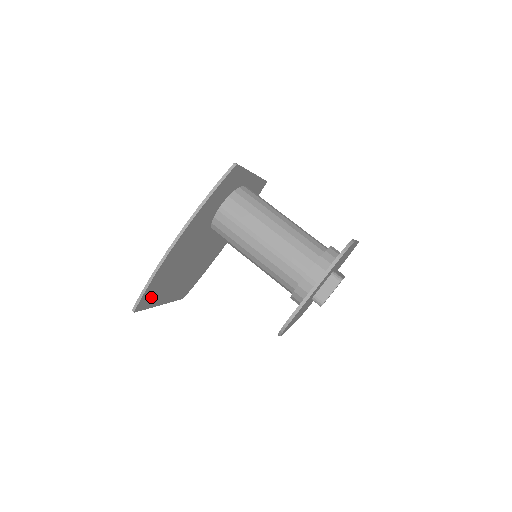
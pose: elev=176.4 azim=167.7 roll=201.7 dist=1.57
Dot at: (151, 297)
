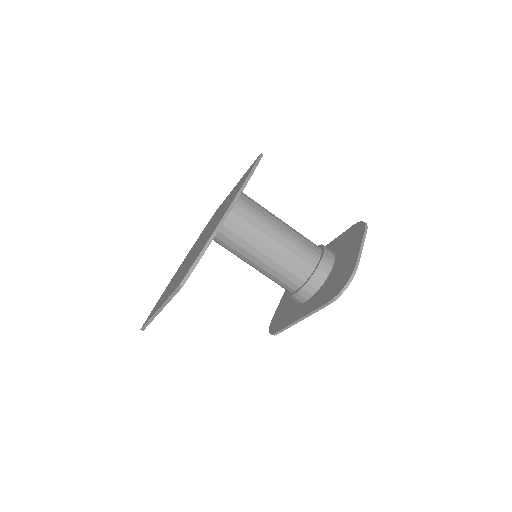
Dot at: occluded
